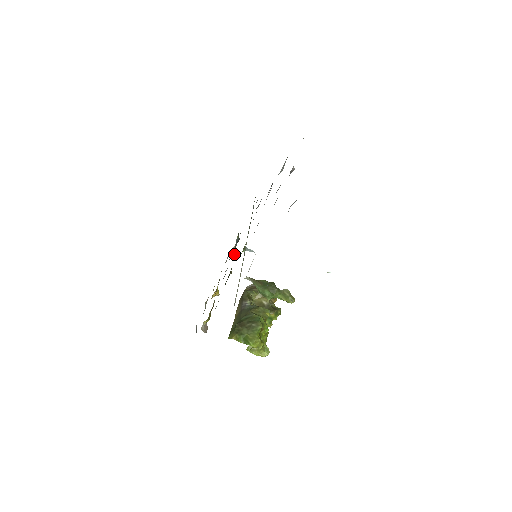
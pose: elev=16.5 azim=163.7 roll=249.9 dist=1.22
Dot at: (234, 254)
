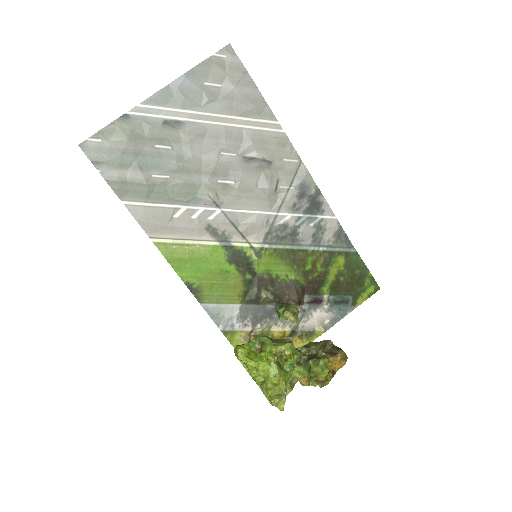
Dot at: (310, 300)
